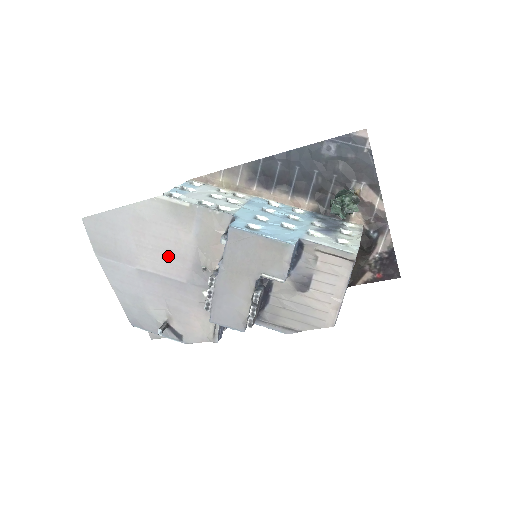
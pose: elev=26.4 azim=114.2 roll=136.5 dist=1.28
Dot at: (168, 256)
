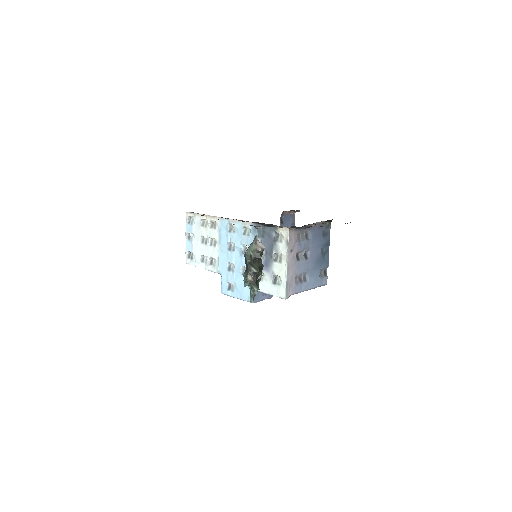
Dot at: occluded
